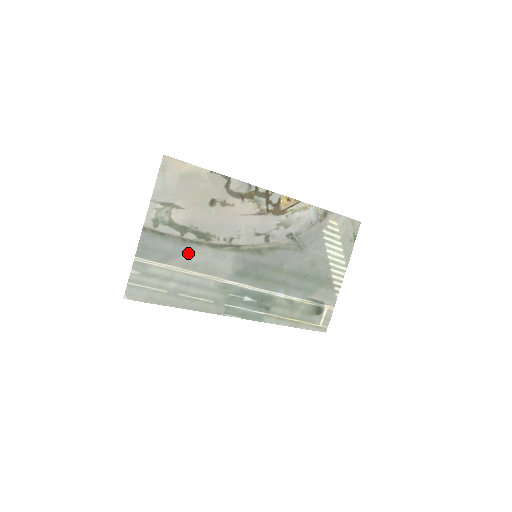
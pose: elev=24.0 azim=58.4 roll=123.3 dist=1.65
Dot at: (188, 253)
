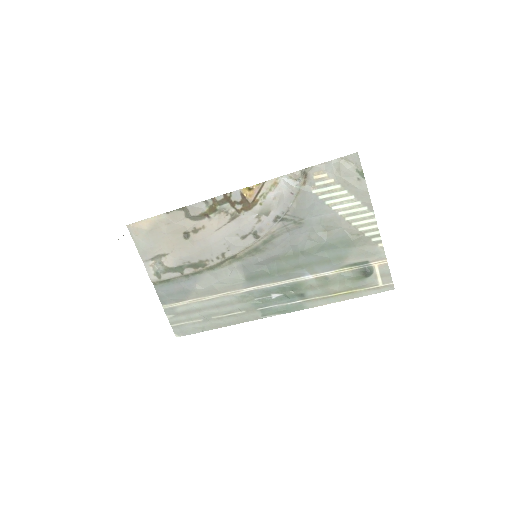
Dot at: (197, 284)
